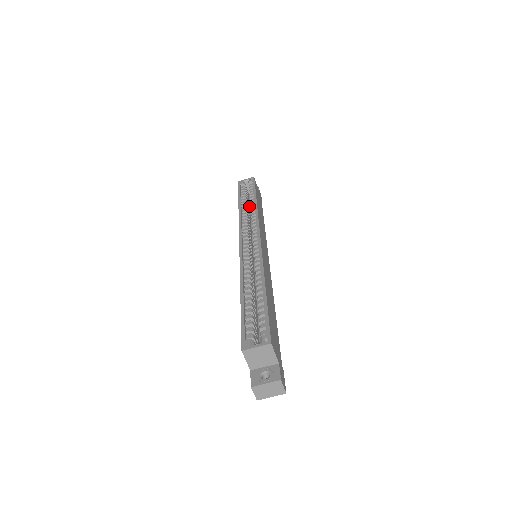
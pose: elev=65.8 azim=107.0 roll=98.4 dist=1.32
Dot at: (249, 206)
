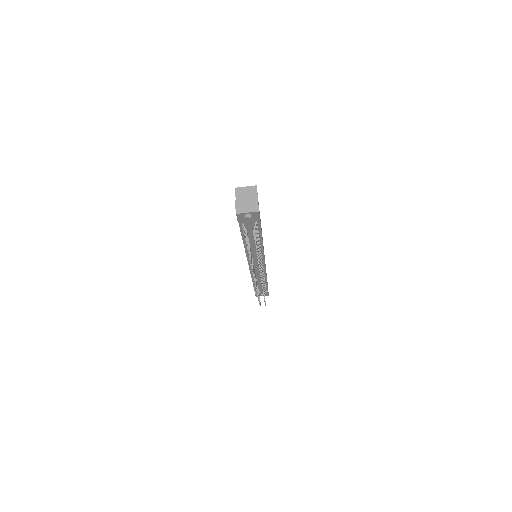
Dot at: occluded
